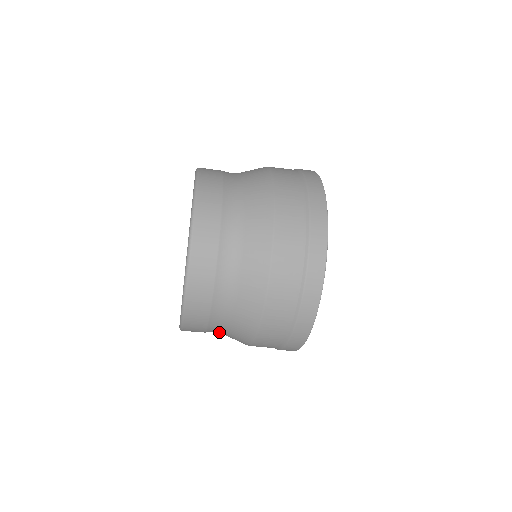
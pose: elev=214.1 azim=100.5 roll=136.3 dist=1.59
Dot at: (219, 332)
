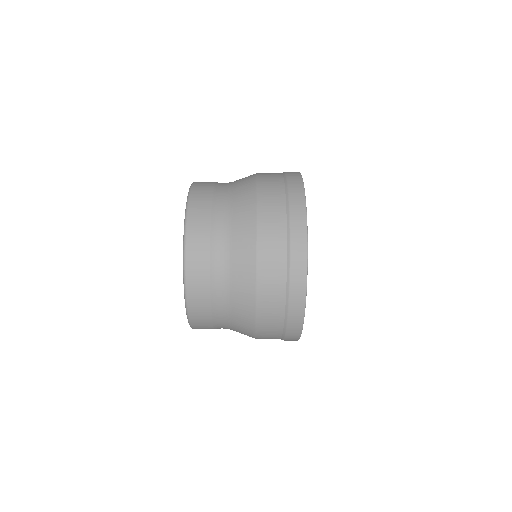
Dot at: (225, 324)
